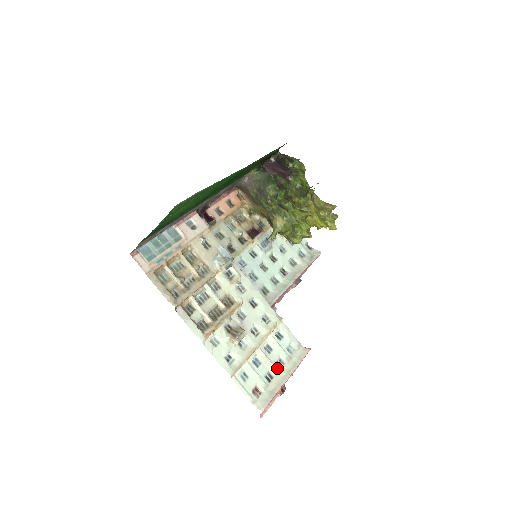
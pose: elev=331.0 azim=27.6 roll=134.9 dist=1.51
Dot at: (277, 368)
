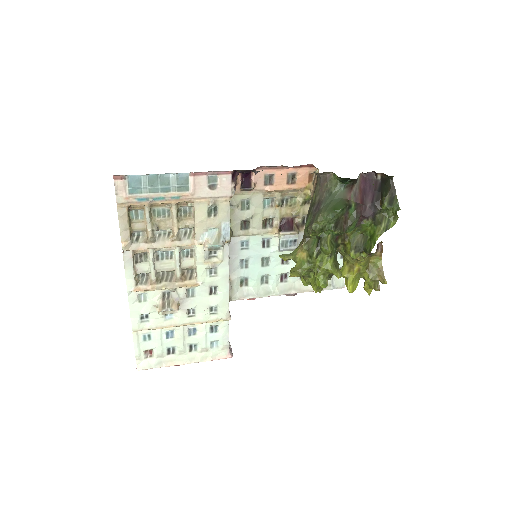
Dot at: (185, 350)
